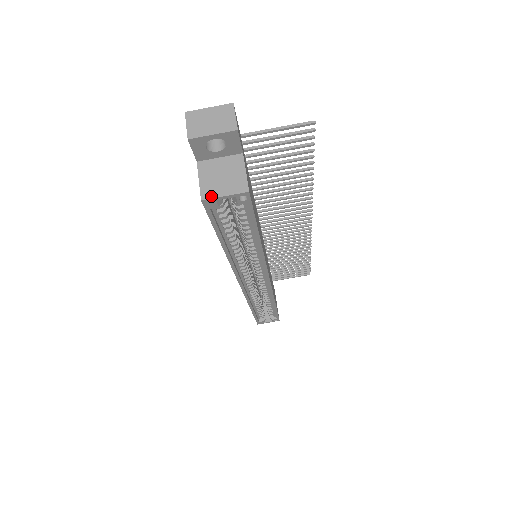
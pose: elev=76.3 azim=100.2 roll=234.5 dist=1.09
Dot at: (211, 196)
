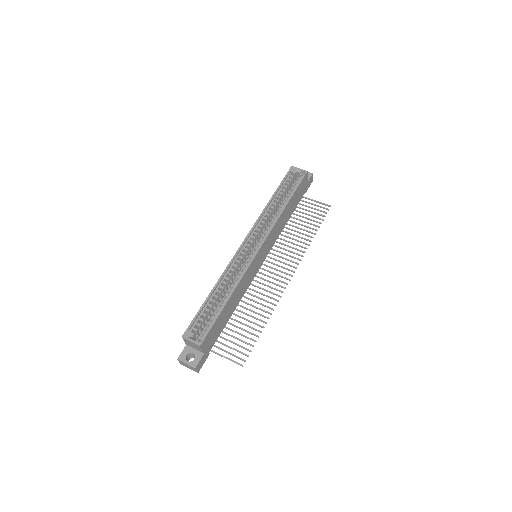
Dot at: (295, 168)
